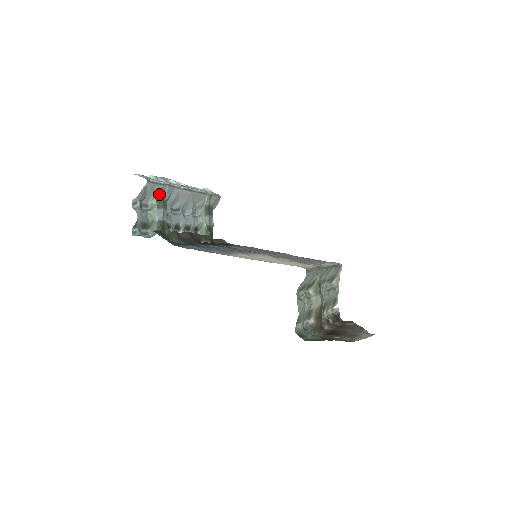
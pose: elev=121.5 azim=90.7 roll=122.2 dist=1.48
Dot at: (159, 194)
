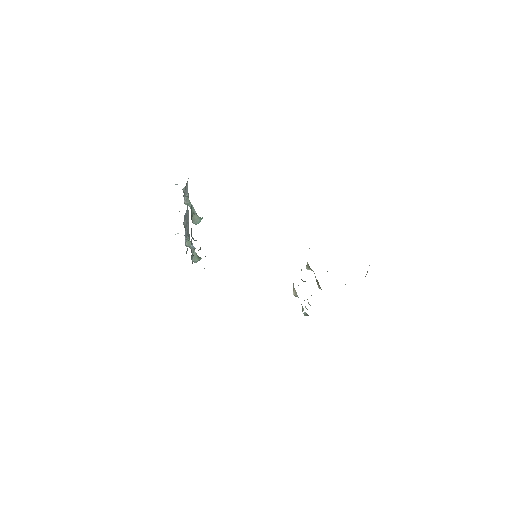
Dot at: (188, 197)
